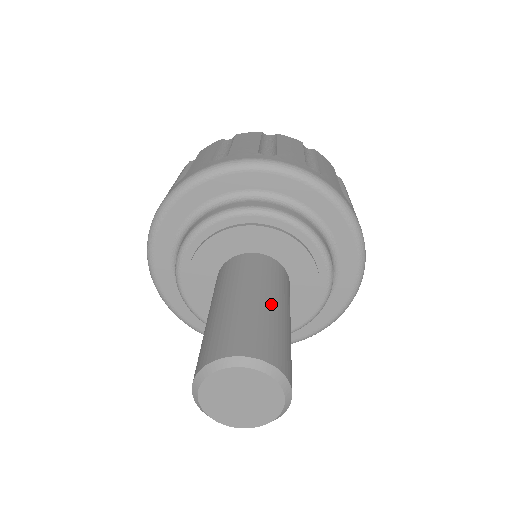
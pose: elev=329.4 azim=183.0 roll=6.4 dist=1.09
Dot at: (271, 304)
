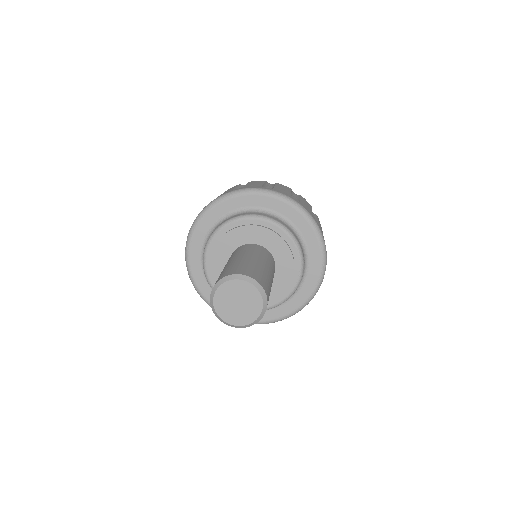
Dot at: (261, 263)
